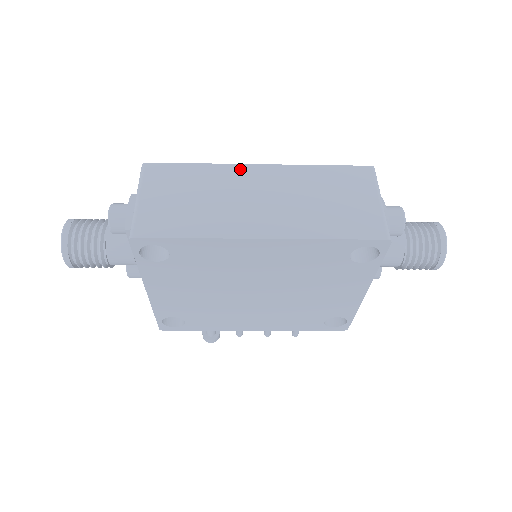
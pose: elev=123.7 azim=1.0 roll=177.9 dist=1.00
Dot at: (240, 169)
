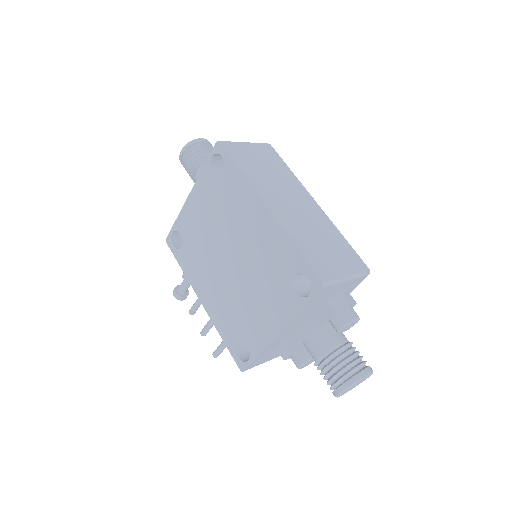
Dot at: (304, 191)
